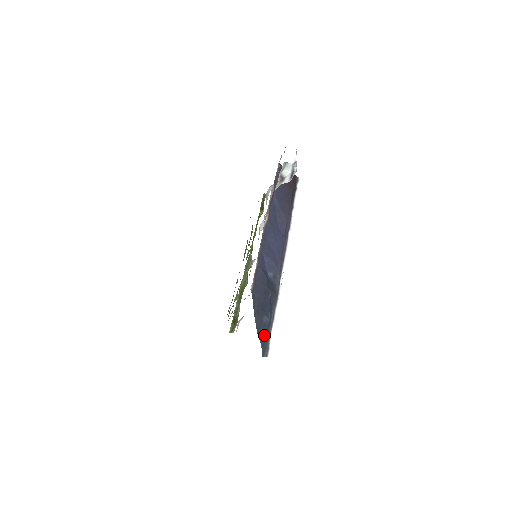
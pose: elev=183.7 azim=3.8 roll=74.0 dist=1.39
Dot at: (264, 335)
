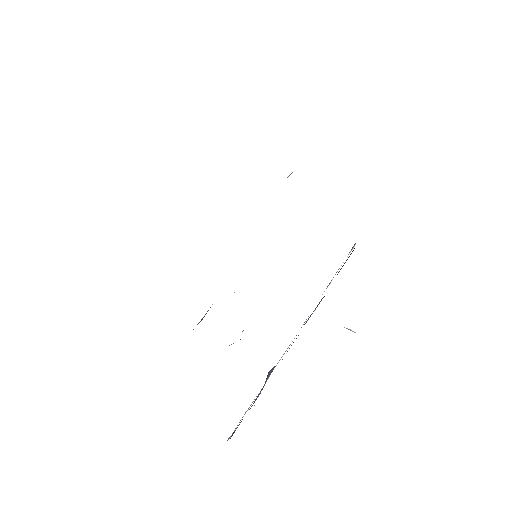
Dot at: occluded
